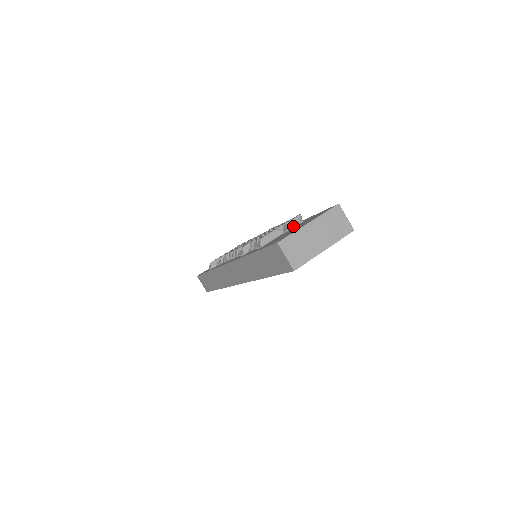
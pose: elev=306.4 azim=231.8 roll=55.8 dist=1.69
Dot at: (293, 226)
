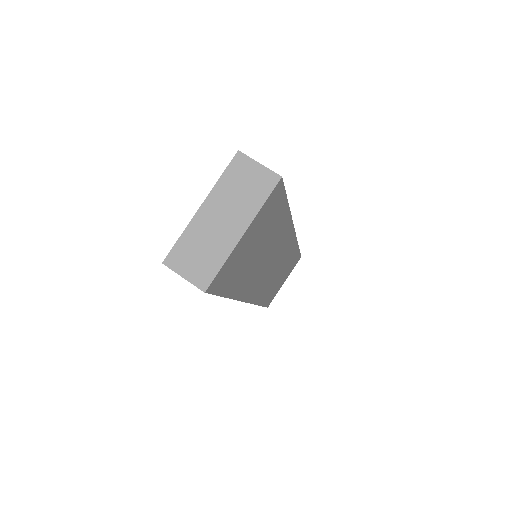
Dot at: occluded
